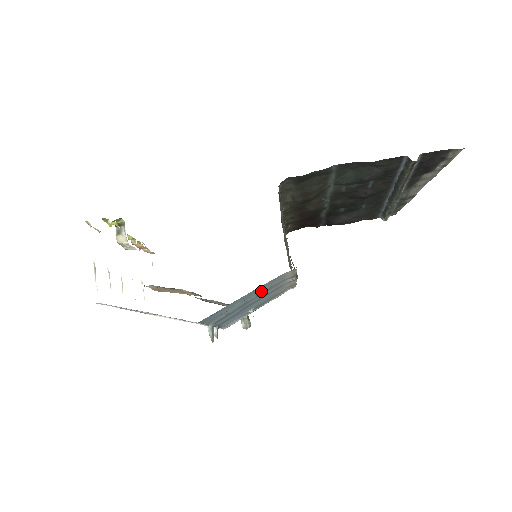
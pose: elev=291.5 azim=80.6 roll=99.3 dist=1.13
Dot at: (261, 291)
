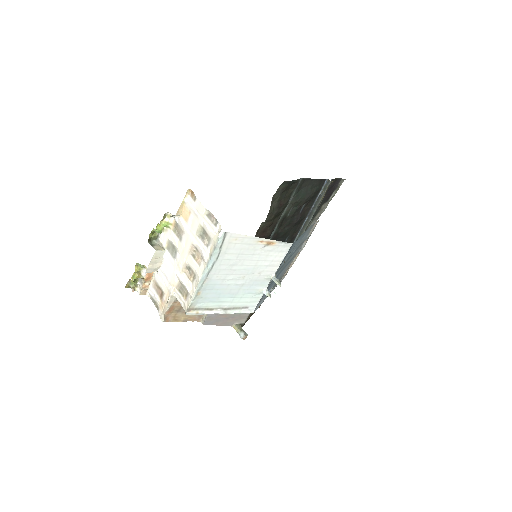
Dot at: (300, 242)
